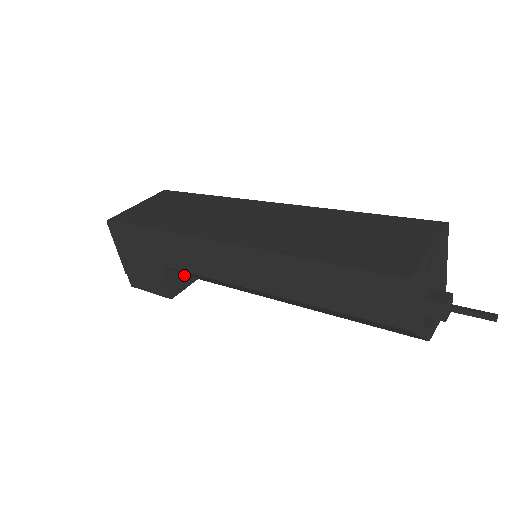
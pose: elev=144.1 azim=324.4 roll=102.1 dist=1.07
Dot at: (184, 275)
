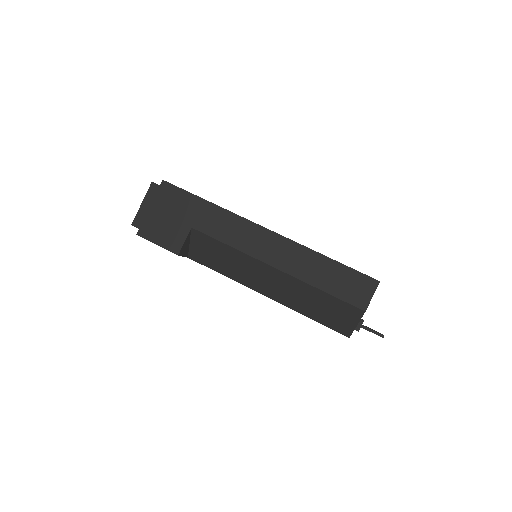
Dot at: (188, 247)
